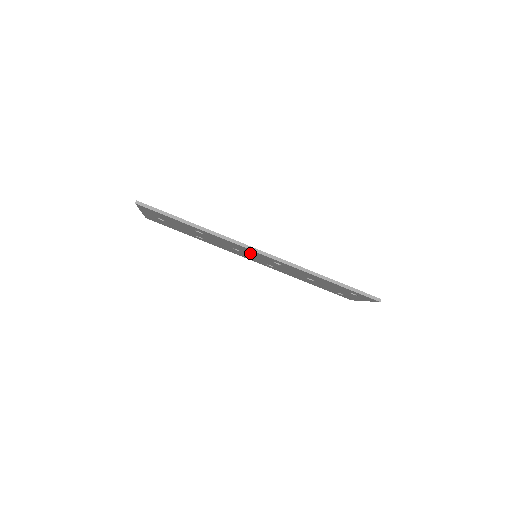
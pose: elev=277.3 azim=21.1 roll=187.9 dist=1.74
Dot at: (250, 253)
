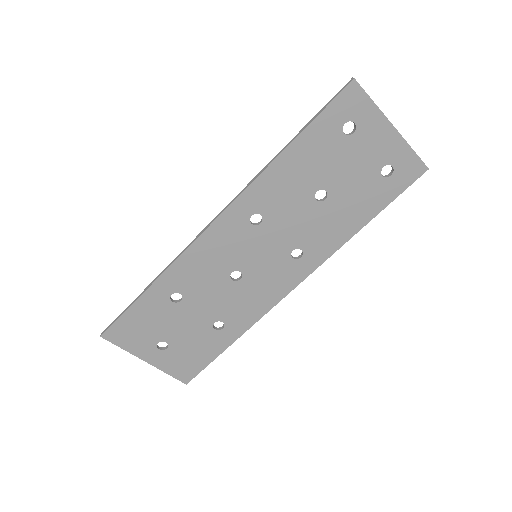
Dot at: (233, 252)
